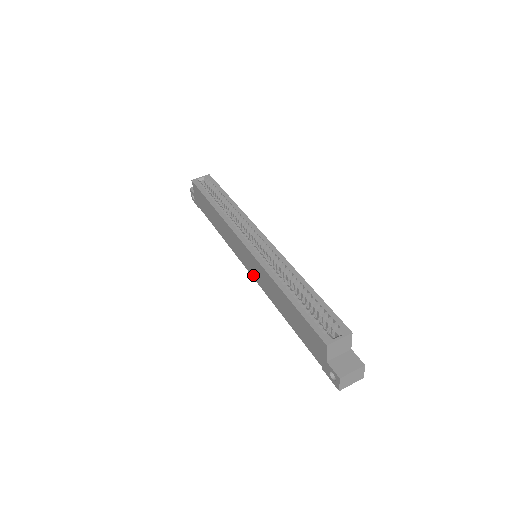
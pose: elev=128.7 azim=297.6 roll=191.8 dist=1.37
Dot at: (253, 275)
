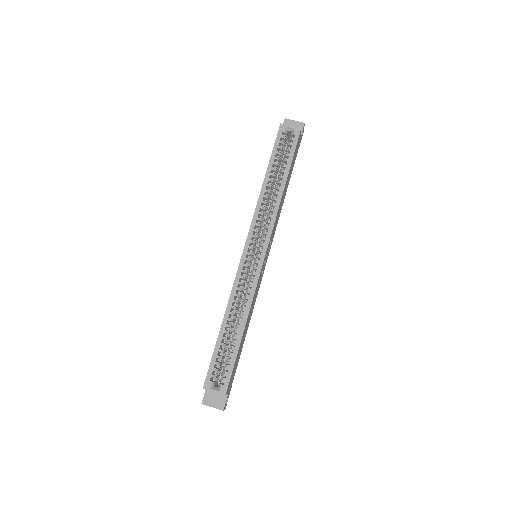
Dot at: occluded
